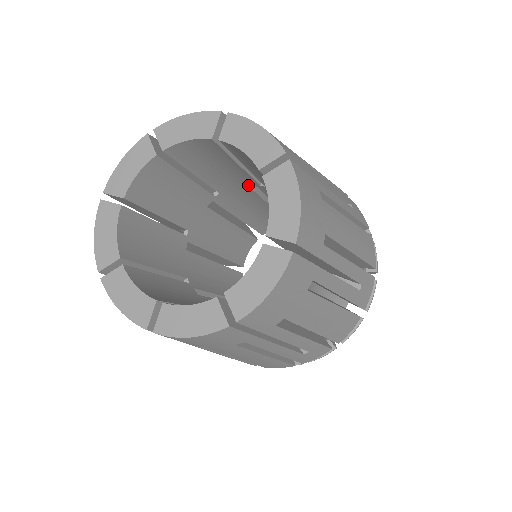
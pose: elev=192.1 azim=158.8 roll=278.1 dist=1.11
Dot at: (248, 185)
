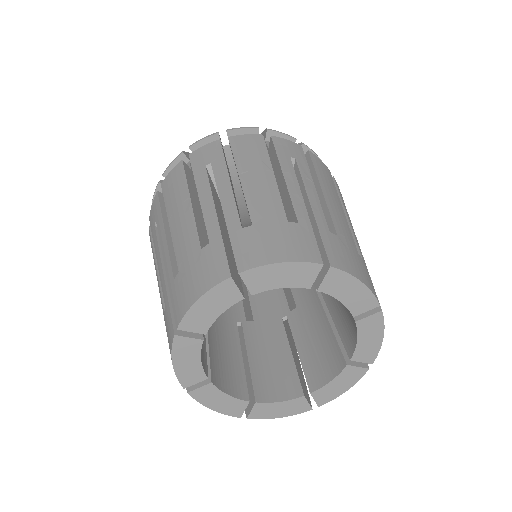
Dot at: occluded
